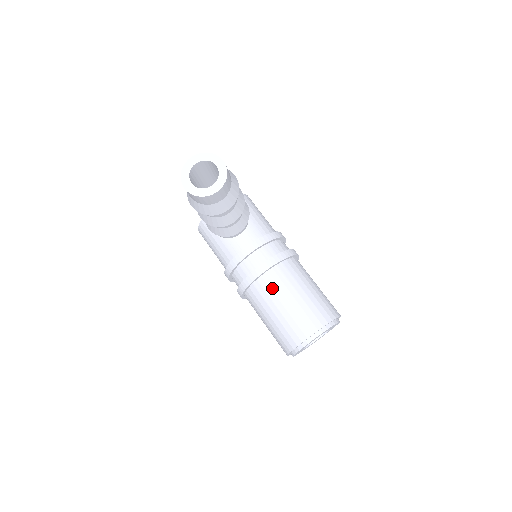
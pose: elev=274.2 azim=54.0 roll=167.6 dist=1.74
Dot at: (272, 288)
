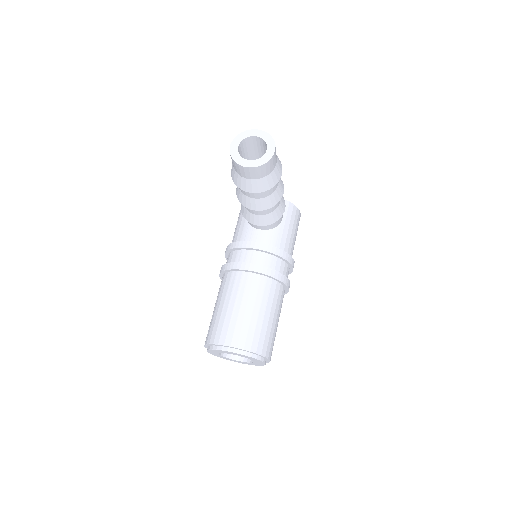
Dot at: (240, 287)
